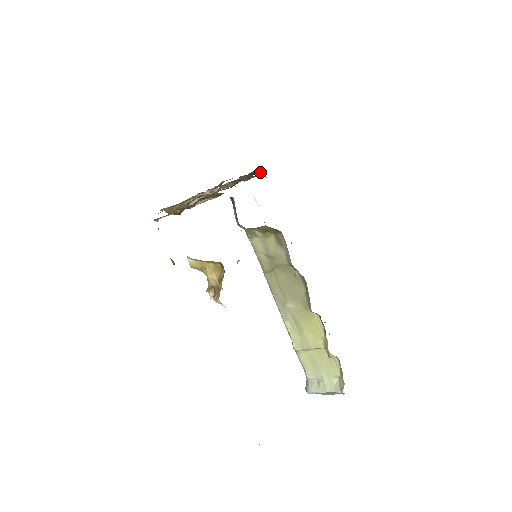
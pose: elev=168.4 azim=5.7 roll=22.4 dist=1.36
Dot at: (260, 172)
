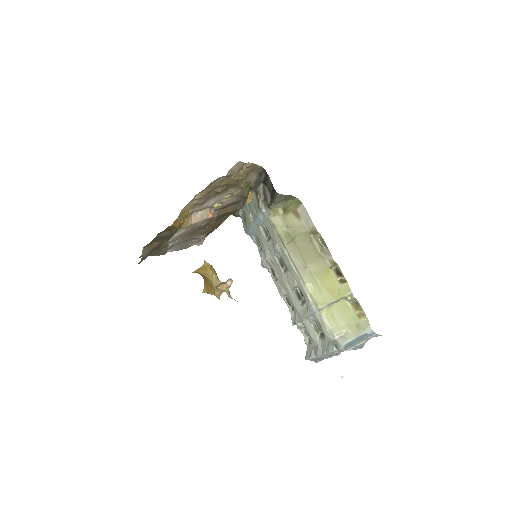
Dot at: (203, 241)
